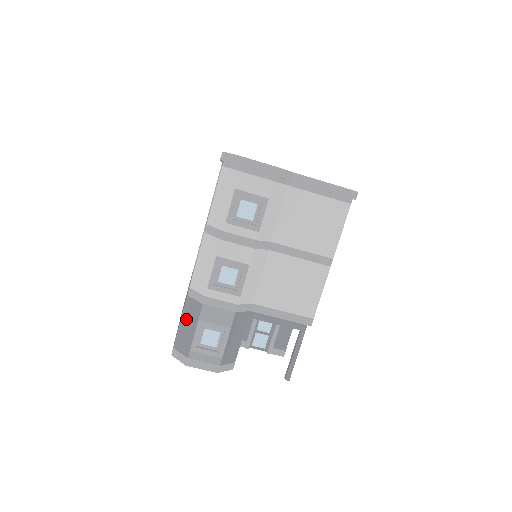
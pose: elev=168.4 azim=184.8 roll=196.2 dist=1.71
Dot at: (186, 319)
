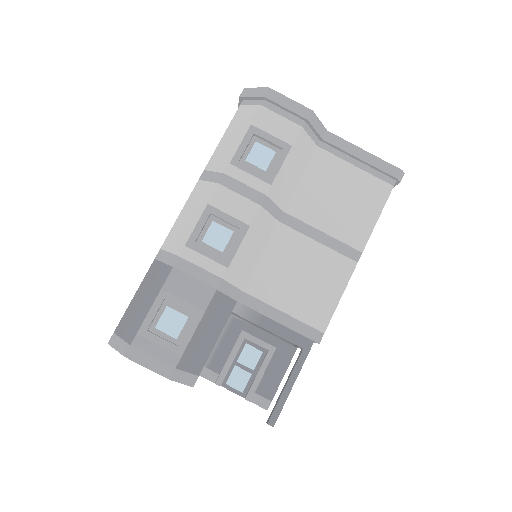
Dot at: (144, 290)
